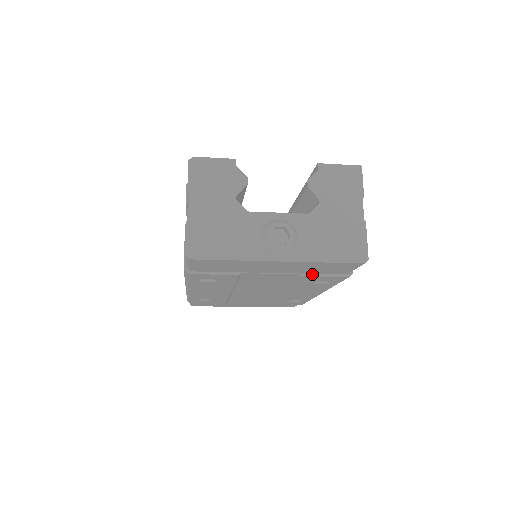
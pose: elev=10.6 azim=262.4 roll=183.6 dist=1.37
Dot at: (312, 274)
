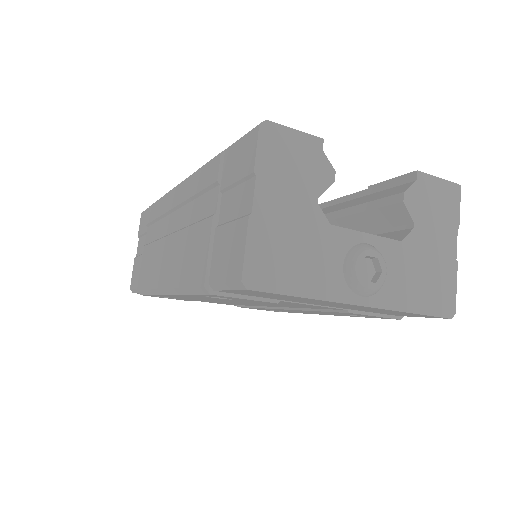
Dot at: (363, 311)
